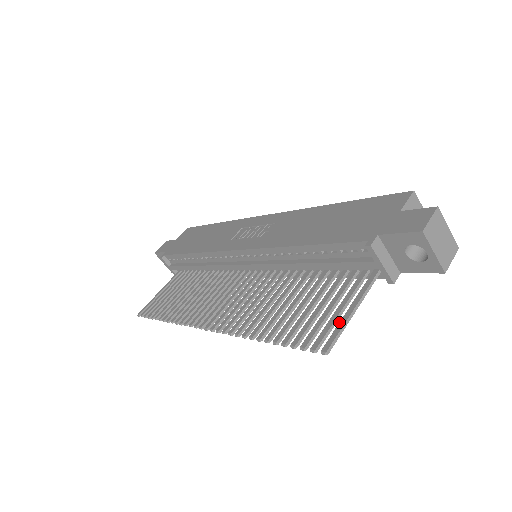
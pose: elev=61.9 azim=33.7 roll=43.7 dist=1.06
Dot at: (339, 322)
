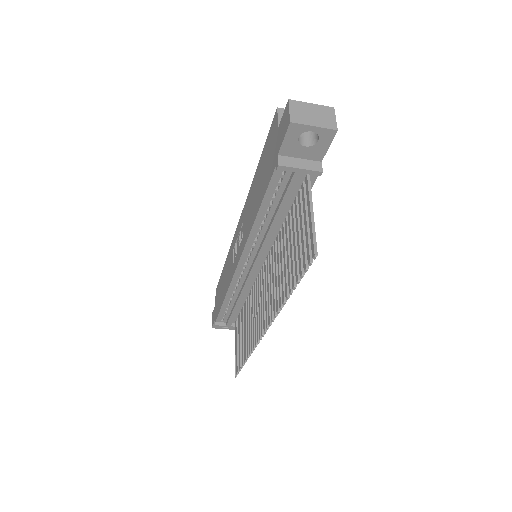
Dot at: (309, 230)
